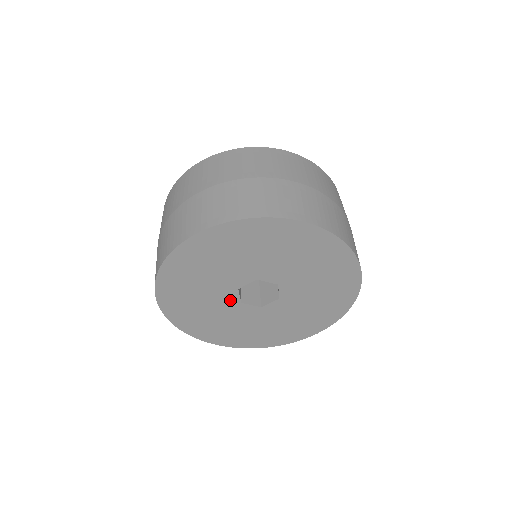
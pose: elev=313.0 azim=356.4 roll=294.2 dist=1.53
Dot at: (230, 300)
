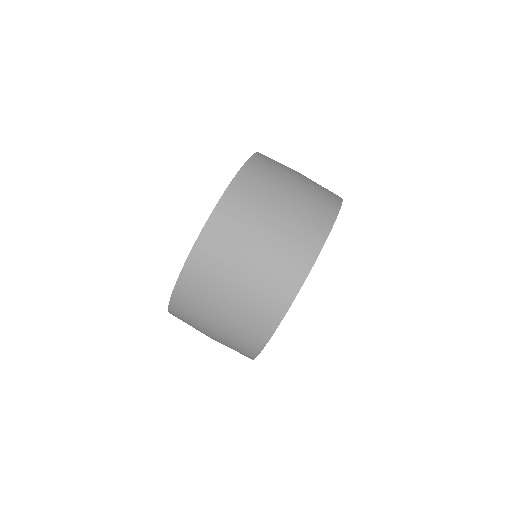
Dot at: occluded
